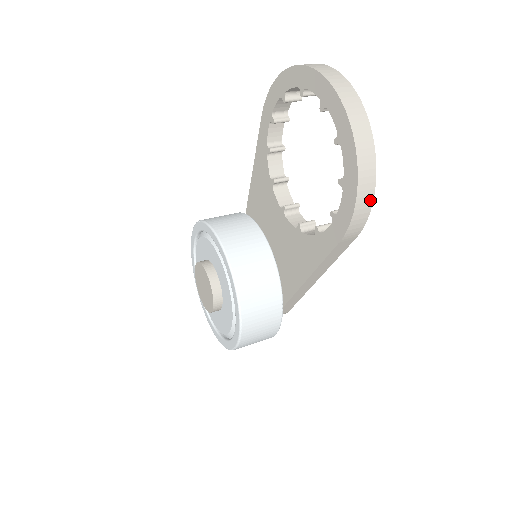
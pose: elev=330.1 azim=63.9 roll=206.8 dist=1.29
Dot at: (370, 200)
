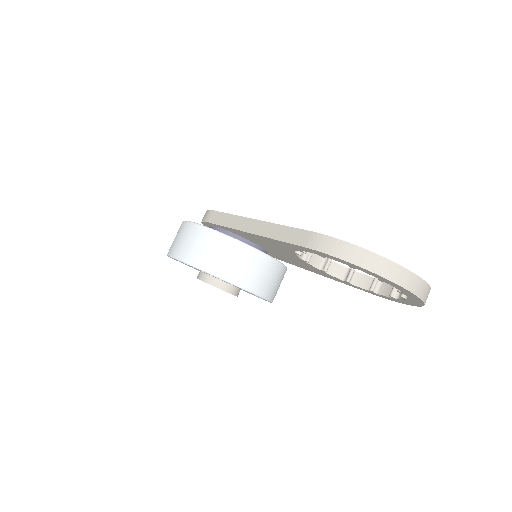
Dot at: occluded
